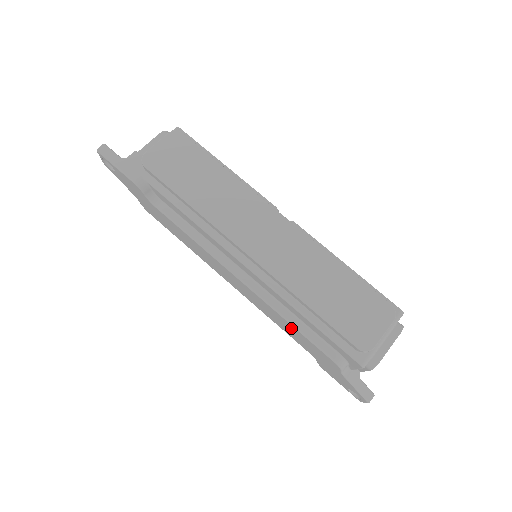
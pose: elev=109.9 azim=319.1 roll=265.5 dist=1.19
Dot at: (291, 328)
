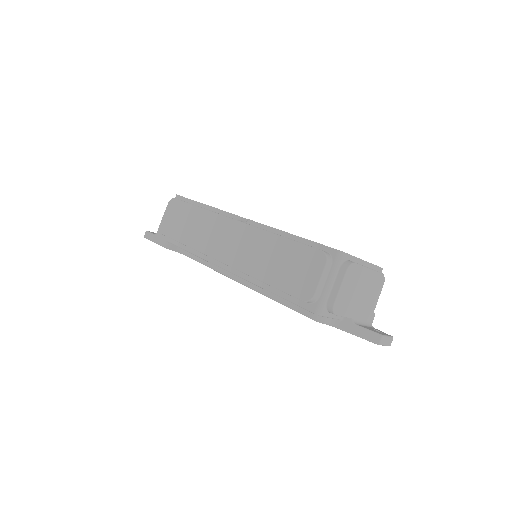
Dot at: occluded
